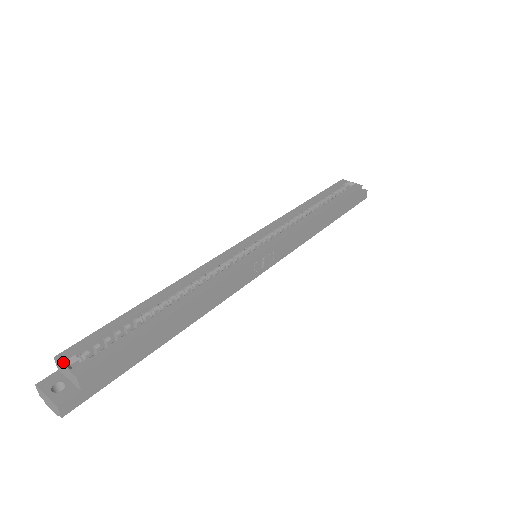
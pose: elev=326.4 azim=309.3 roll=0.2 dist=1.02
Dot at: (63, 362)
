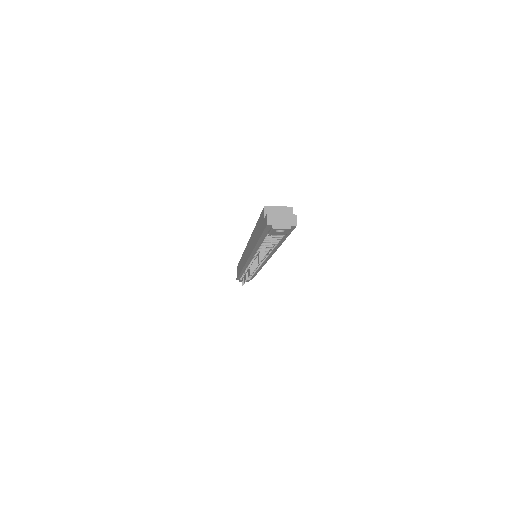
Dot at: (273, 206)
